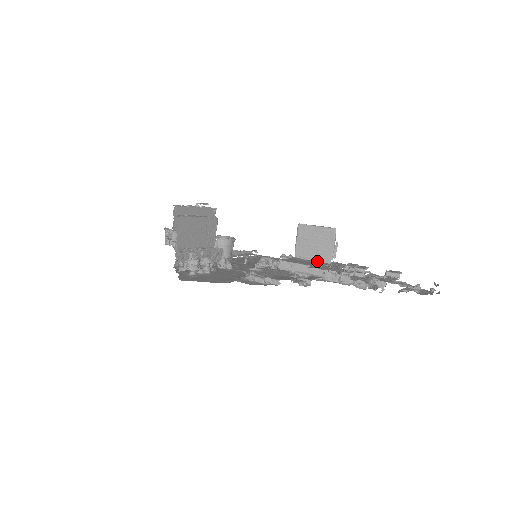
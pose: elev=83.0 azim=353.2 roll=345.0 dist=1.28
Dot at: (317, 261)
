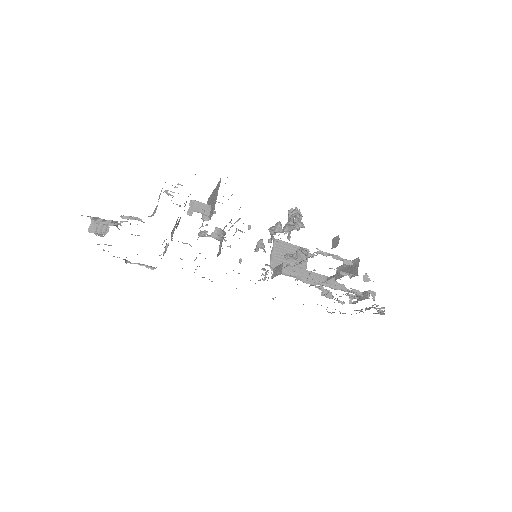
Dot at: occluded
